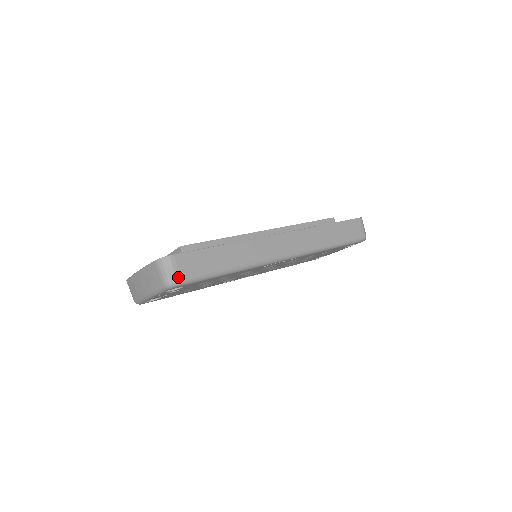
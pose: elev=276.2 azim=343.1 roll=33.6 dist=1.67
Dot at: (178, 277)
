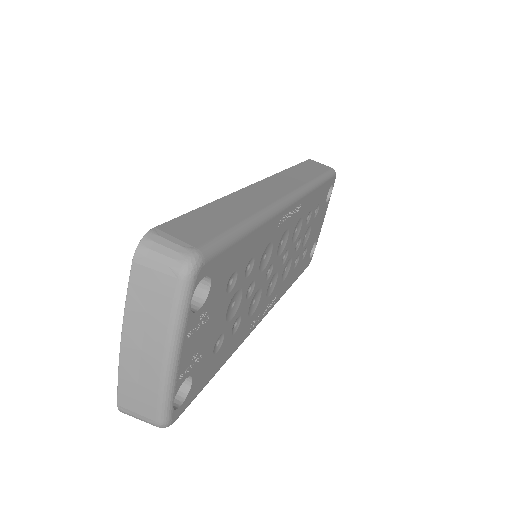
Dot at: (190, 247)
